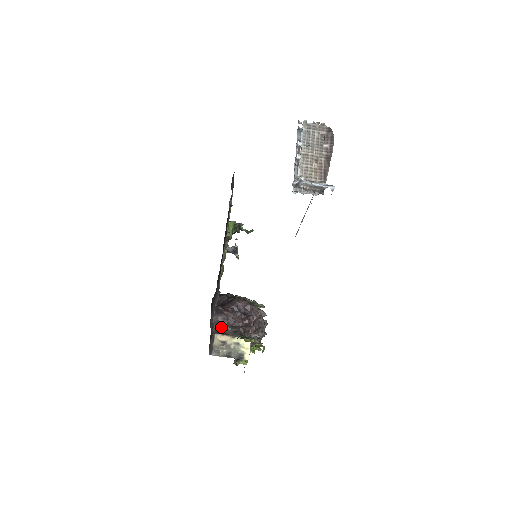
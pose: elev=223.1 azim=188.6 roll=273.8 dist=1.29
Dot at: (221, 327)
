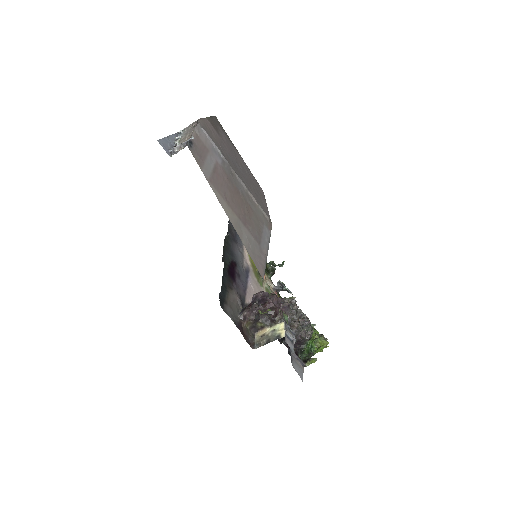
Dot at: (249, 320)
